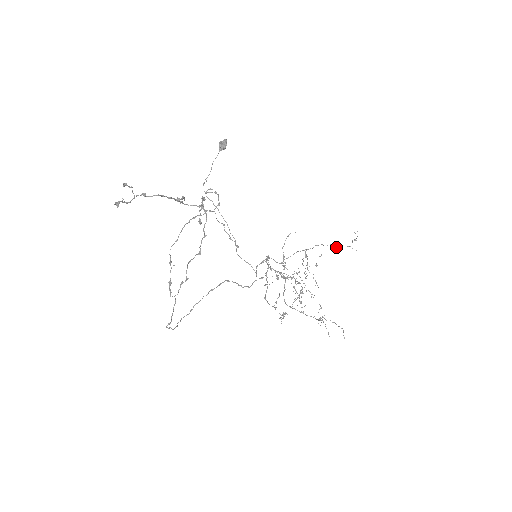
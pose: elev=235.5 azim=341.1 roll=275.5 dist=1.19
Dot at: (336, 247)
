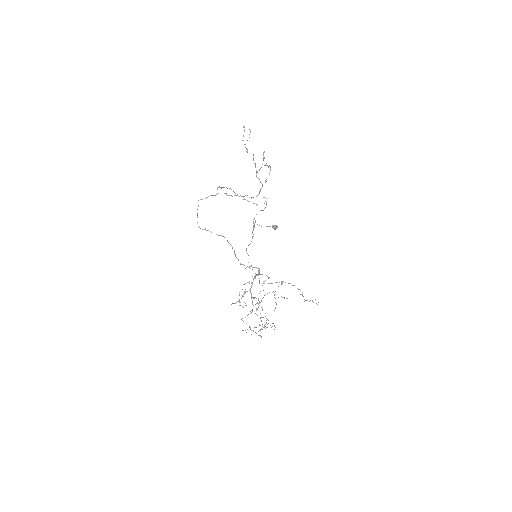
Dot at: occluded
